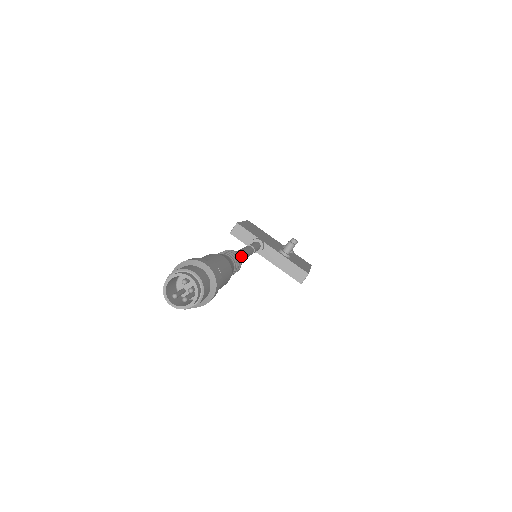
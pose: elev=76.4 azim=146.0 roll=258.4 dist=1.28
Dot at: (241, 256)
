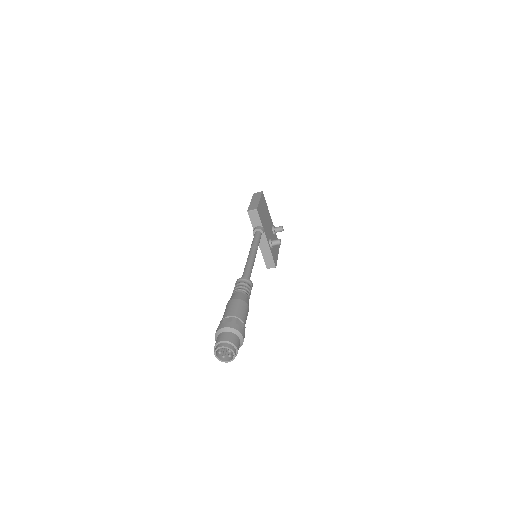
Dot at: occluded
